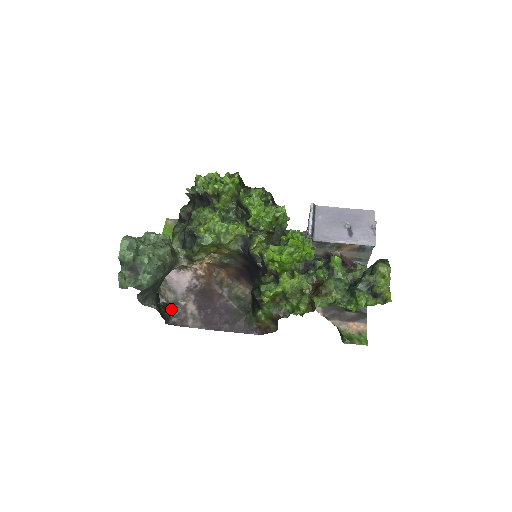
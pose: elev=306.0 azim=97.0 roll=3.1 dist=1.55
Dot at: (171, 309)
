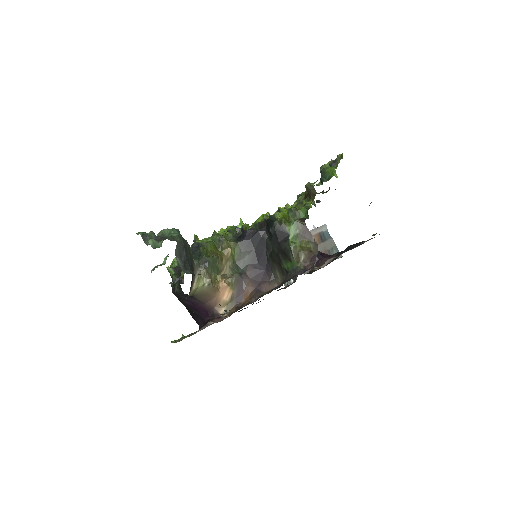
Dot at: occluded
